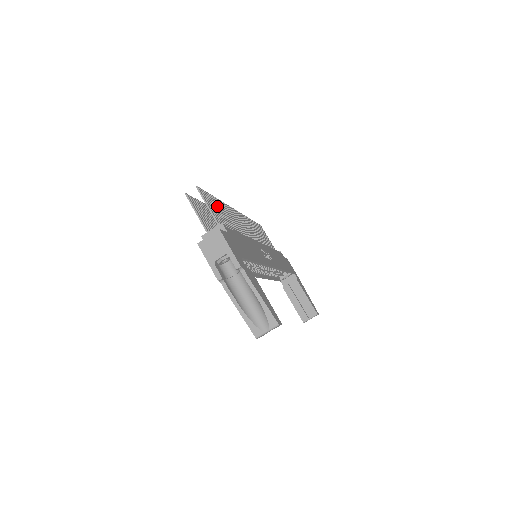
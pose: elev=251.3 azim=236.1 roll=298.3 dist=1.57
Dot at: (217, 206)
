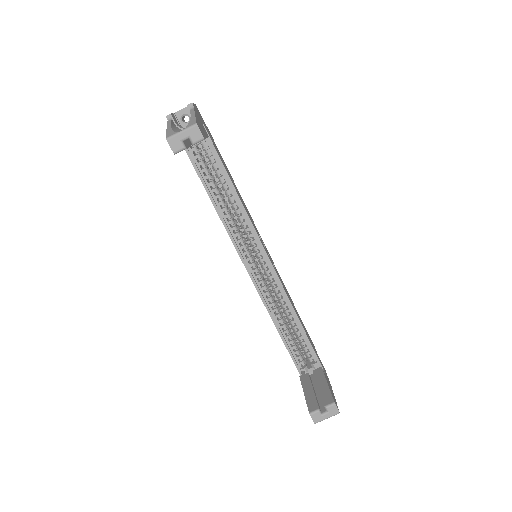
Dot at: occluded
